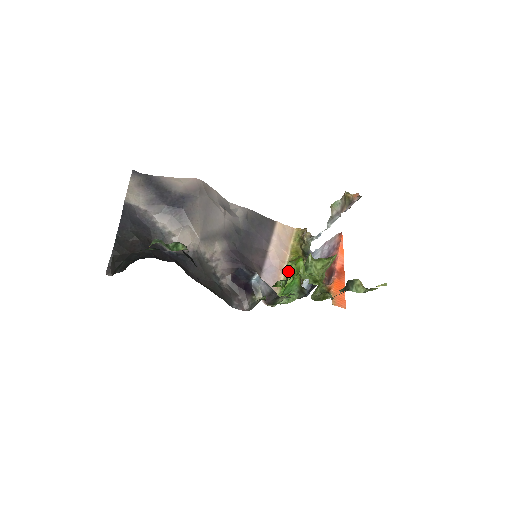
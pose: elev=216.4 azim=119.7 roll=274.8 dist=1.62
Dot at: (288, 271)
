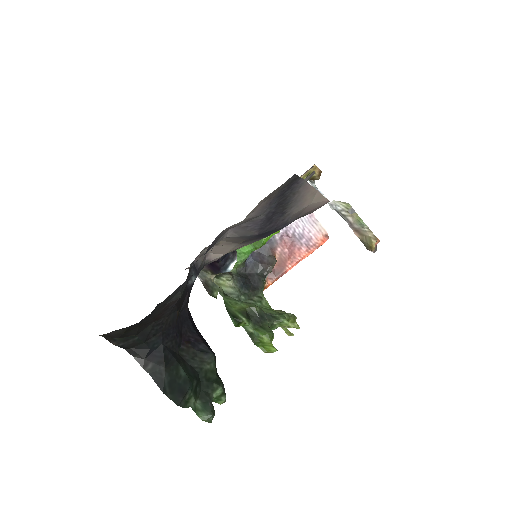
Dot at: (261, 341)
